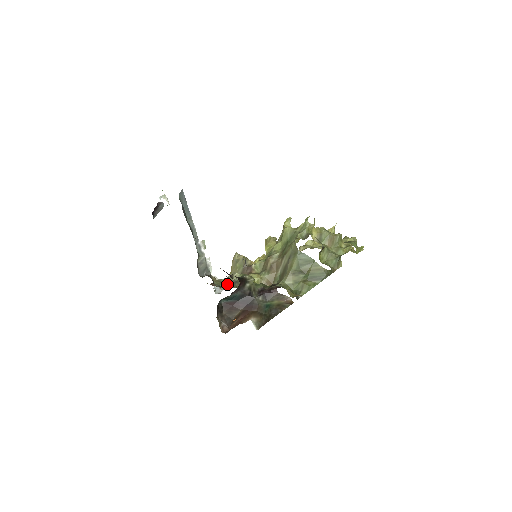
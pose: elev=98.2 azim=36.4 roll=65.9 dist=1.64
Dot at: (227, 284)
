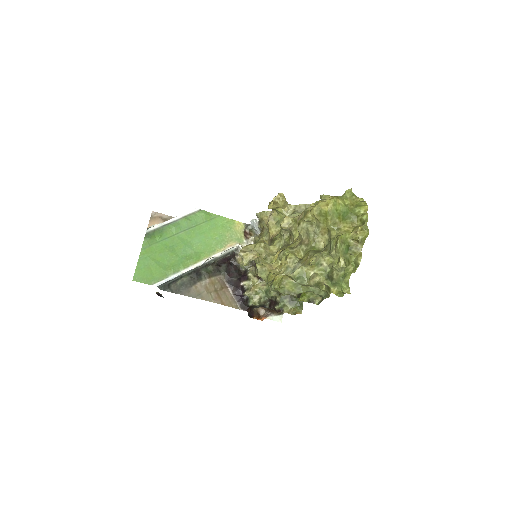
Dot at: occluded
